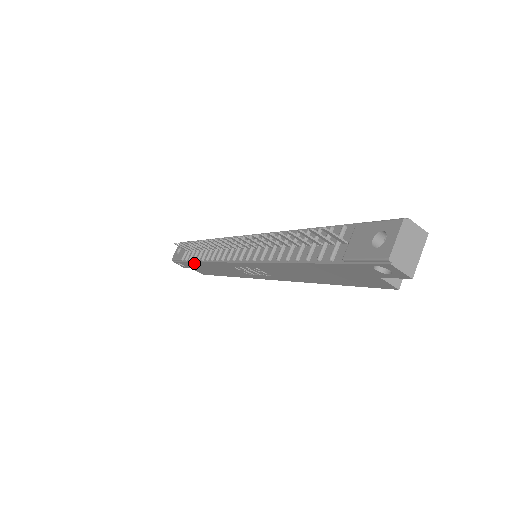
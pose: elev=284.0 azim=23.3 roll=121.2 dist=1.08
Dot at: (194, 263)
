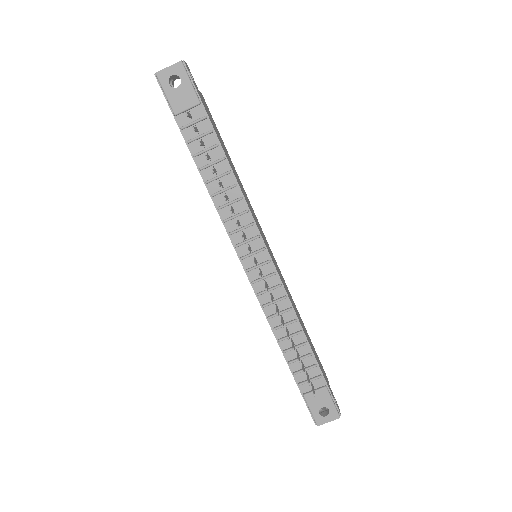
Dot at: (190, 150)
